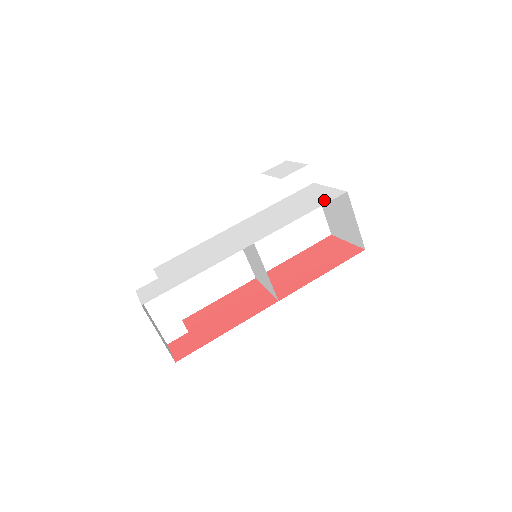
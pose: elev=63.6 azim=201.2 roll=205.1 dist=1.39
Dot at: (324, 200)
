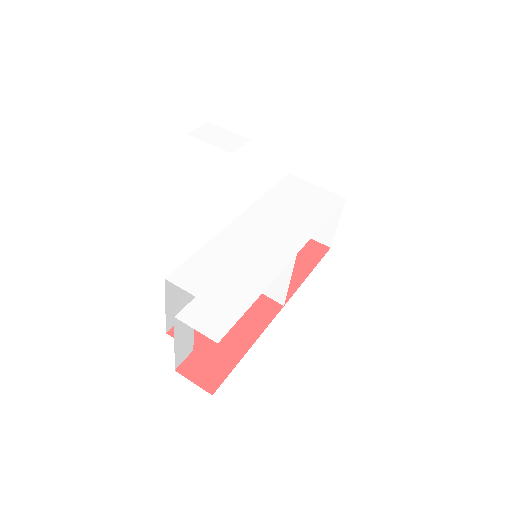
Dot at: (330, 205)
